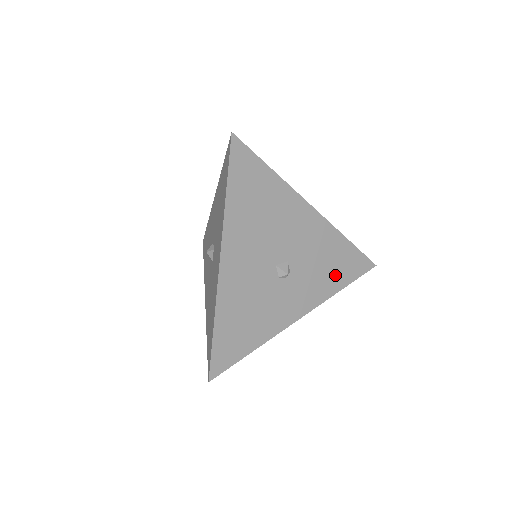
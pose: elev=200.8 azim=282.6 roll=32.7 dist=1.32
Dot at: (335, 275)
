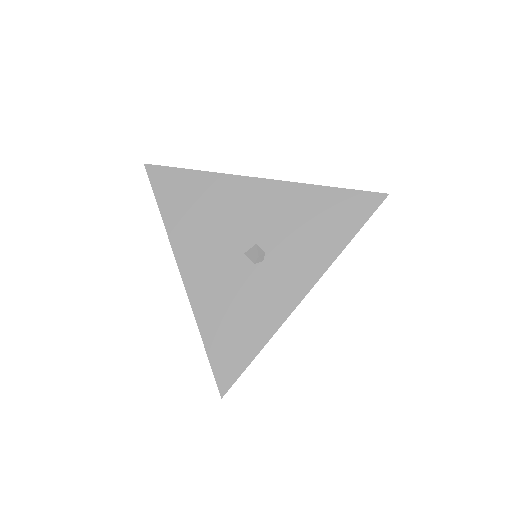
Dot at: (329, 231)
